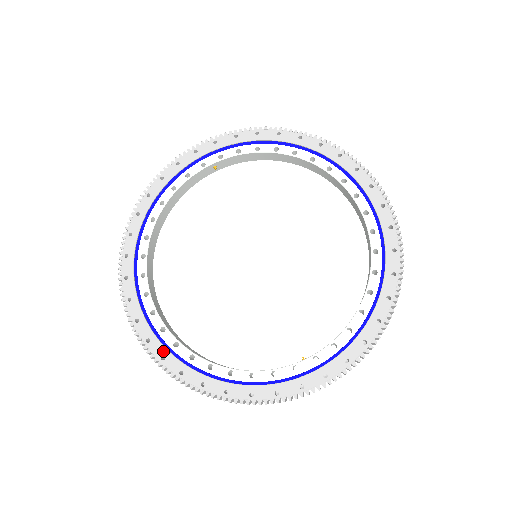
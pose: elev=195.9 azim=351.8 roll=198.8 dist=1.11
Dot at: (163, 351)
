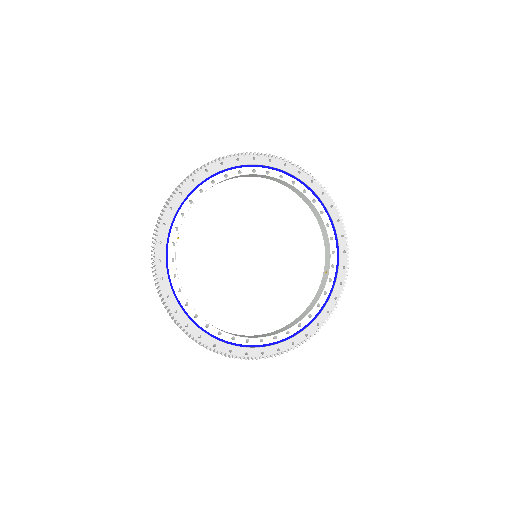
Dot at: (275, 347)
